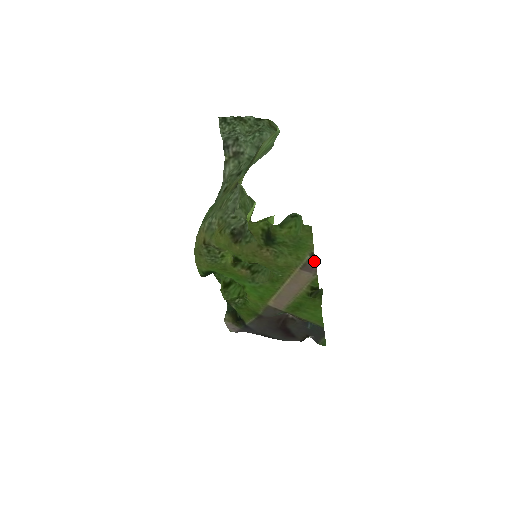
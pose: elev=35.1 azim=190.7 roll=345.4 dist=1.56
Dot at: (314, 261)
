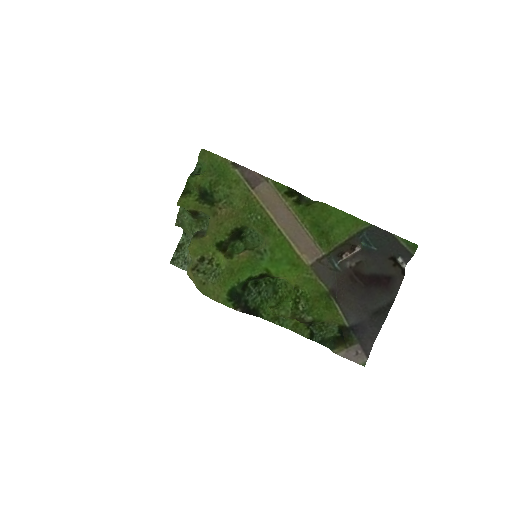
Dot at: (244, 168)
